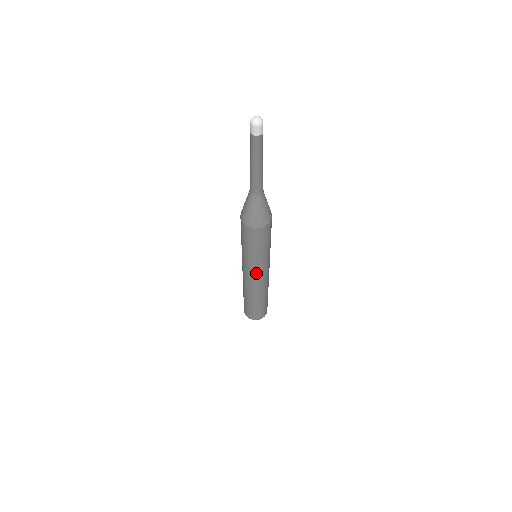
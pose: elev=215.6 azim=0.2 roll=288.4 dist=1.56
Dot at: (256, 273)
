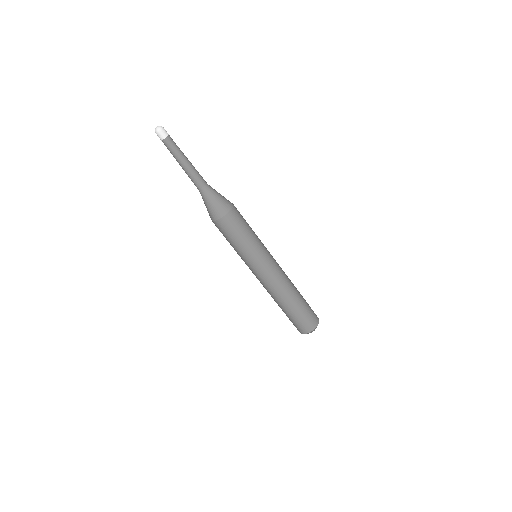
Dot at: (260, 270)
